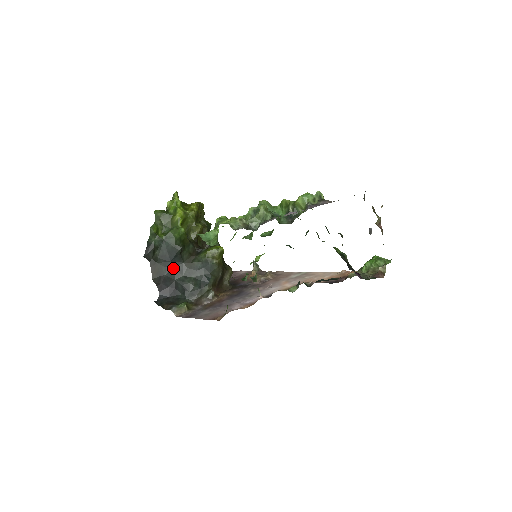
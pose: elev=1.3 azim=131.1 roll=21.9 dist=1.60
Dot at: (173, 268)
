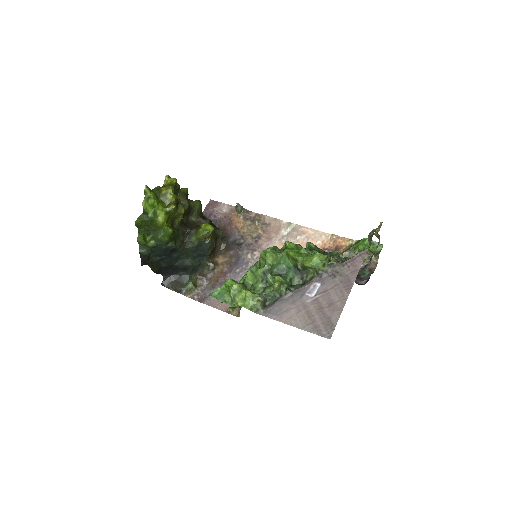
Dot at: (170, 258)
